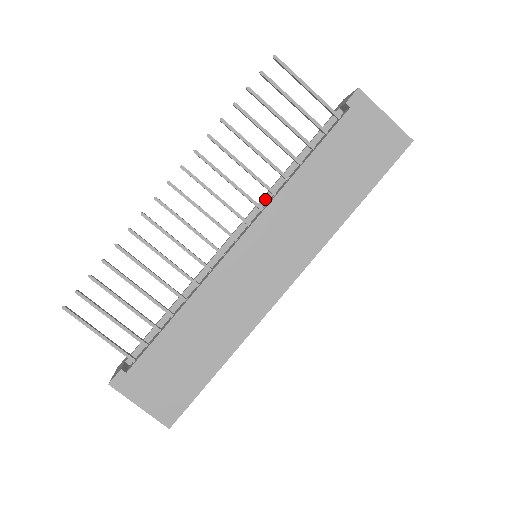
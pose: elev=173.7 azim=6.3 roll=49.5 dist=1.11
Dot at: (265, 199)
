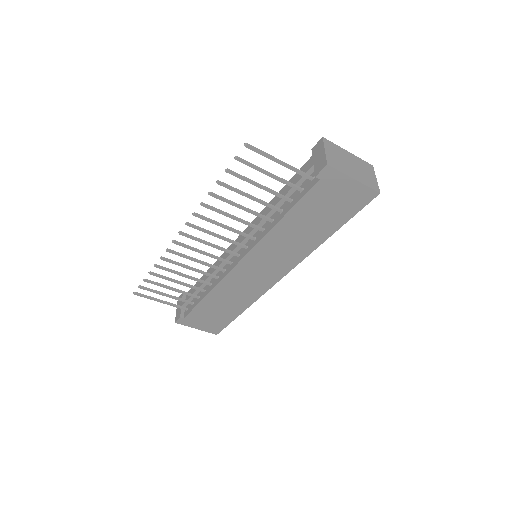
Dot at: occluded
